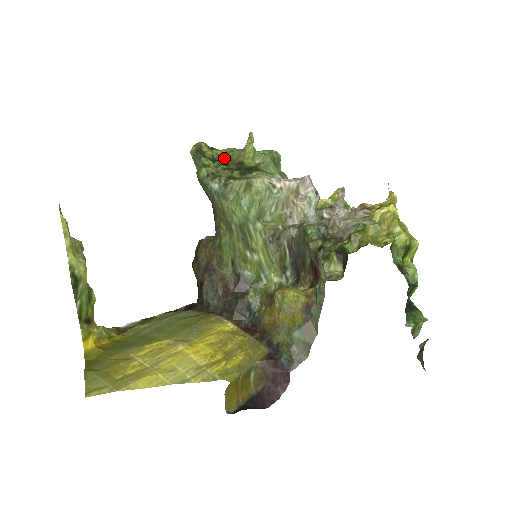
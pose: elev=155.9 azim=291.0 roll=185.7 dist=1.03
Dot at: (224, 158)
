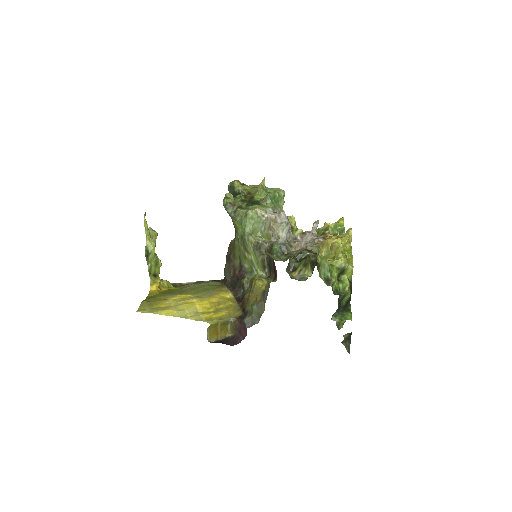
Dot at: (247, 192)
